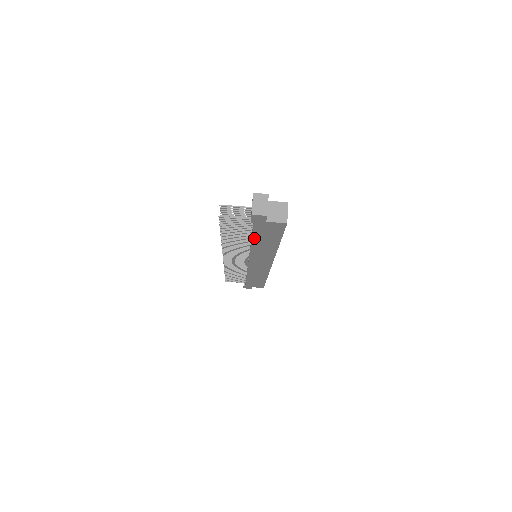
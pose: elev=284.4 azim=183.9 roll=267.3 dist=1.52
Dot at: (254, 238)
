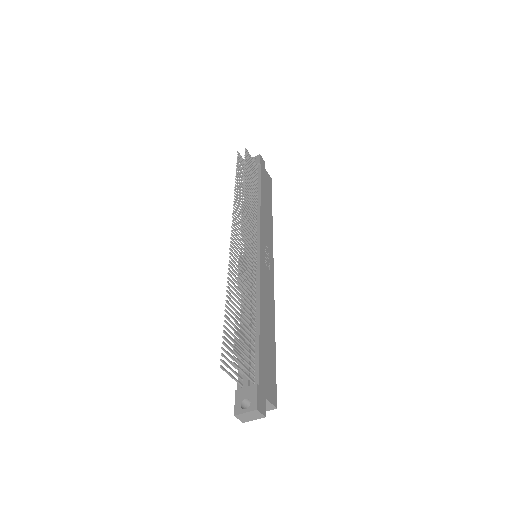
Dot at: occluded
